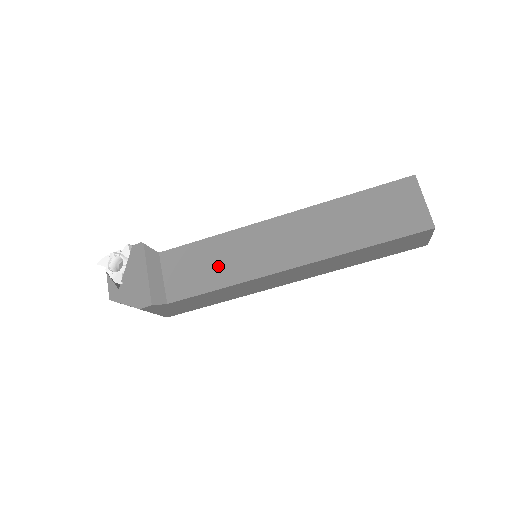
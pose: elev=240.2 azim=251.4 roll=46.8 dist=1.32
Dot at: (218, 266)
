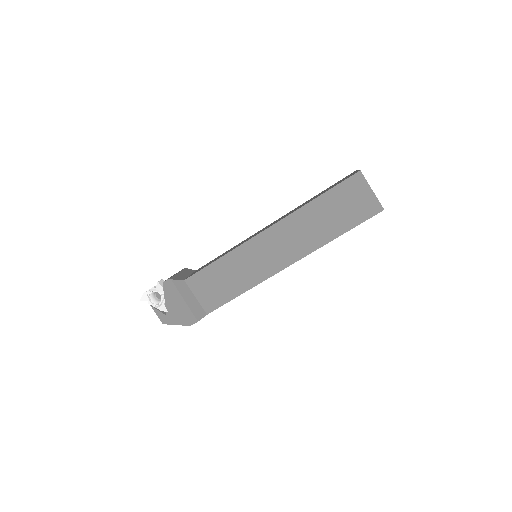
Dot at: (234, 278)
